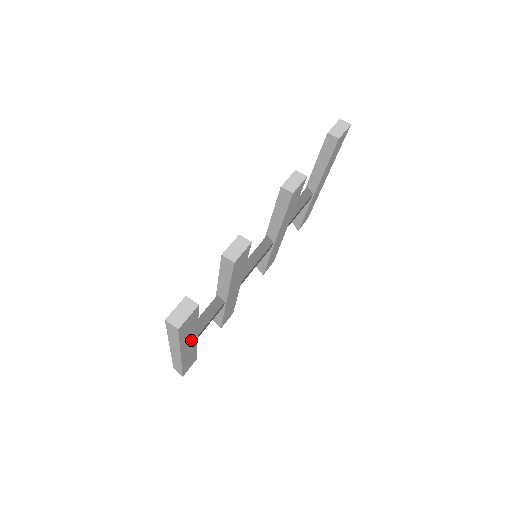
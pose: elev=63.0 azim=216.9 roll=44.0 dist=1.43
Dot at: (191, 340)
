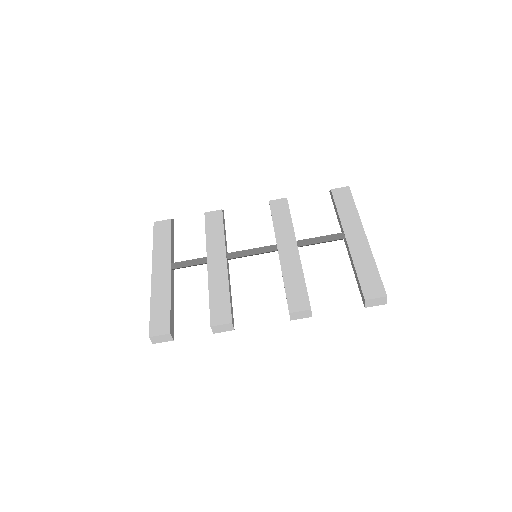
Dot at: occluded
